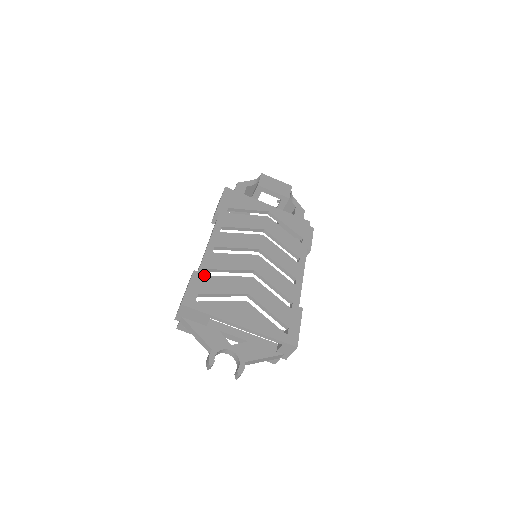
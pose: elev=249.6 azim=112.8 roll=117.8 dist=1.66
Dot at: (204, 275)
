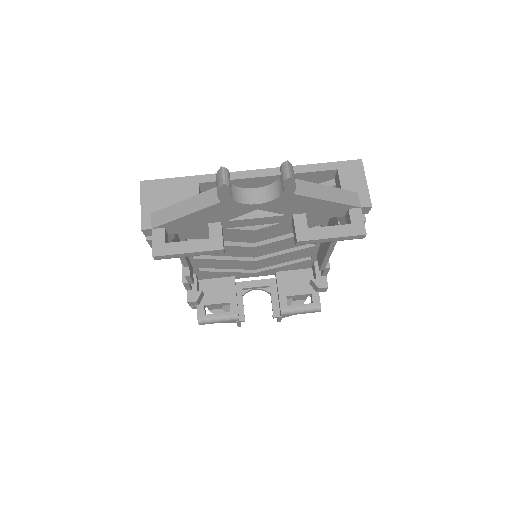
Dot at: occluded
